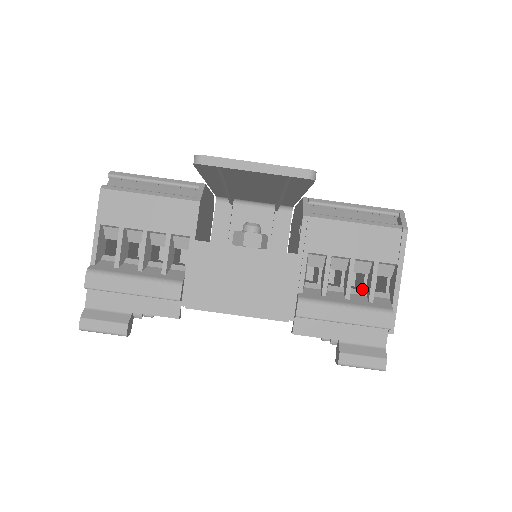
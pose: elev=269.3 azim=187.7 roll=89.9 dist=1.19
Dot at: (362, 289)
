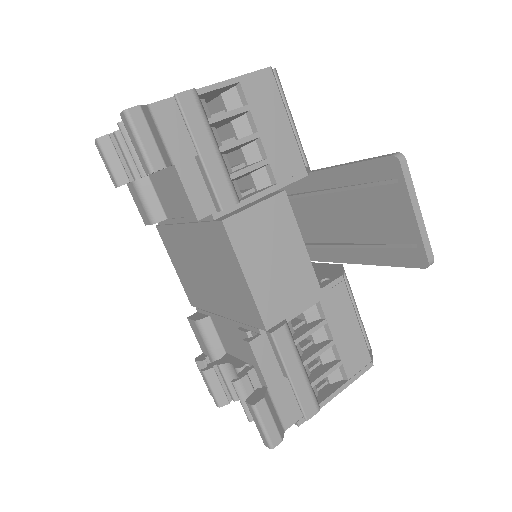
Dot at: (307, 369)
